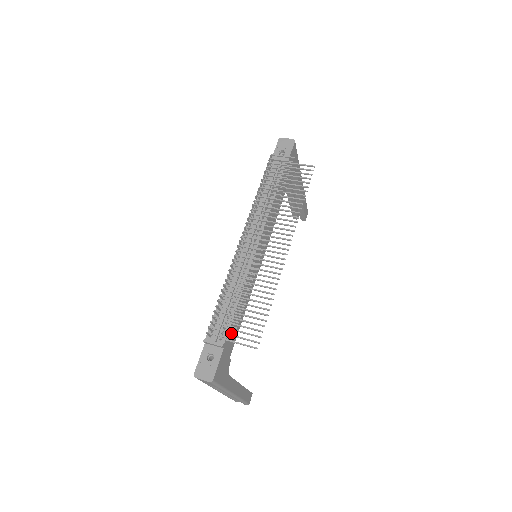
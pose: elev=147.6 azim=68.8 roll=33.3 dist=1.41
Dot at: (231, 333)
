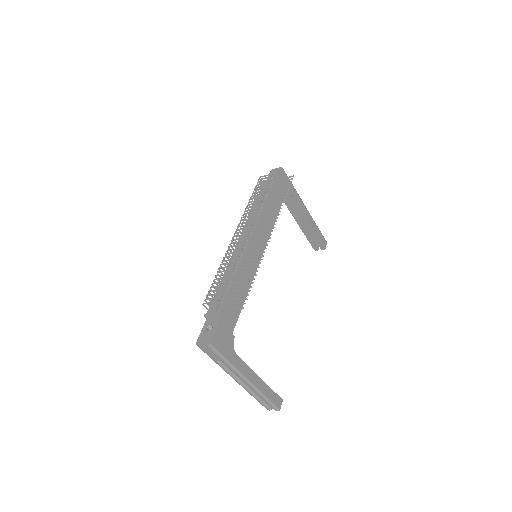
Dot at: (221, 298)
